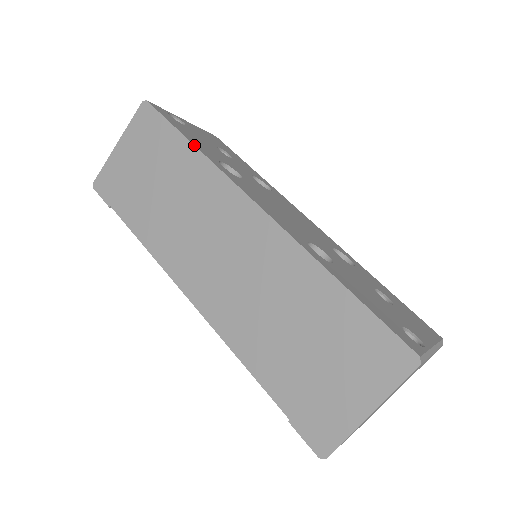
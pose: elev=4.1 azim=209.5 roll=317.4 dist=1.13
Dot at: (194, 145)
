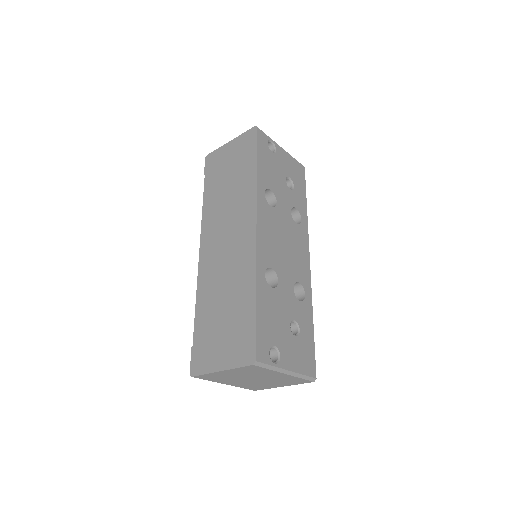
Dot at: (257, 172)
